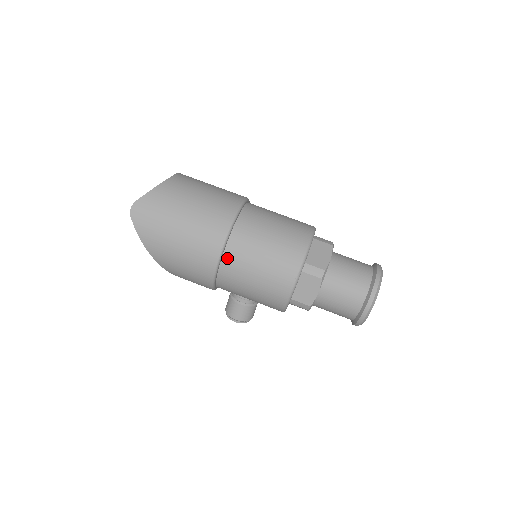
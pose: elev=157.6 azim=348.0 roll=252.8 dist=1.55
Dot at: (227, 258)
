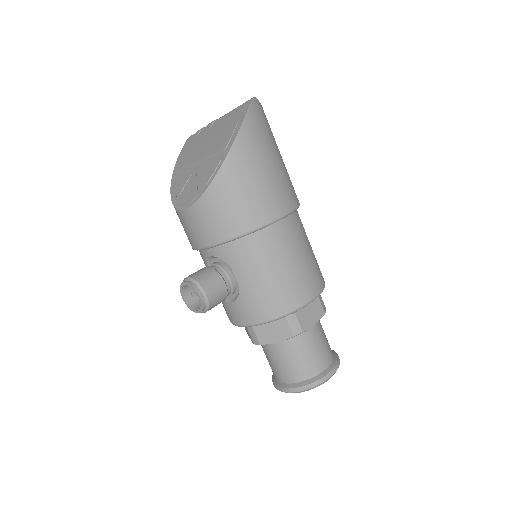
Dot at: (289, 221)
